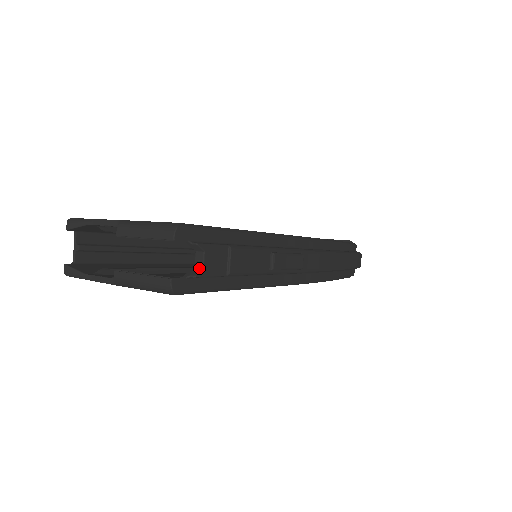
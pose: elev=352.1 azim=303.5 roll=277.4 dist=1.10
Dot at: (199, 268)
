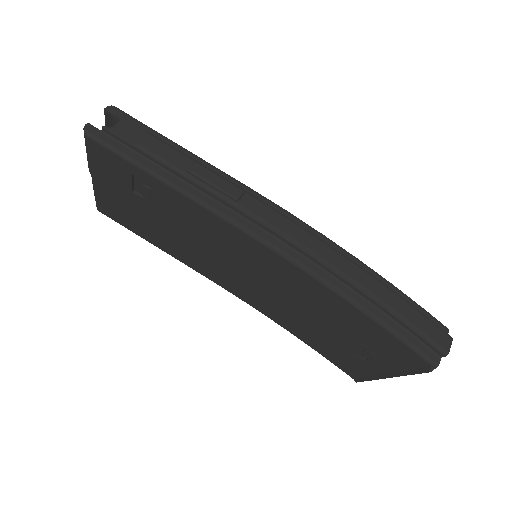
Dot at: (113, 129)
